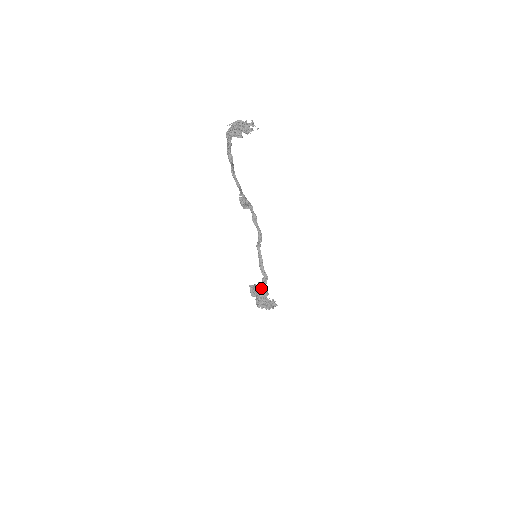
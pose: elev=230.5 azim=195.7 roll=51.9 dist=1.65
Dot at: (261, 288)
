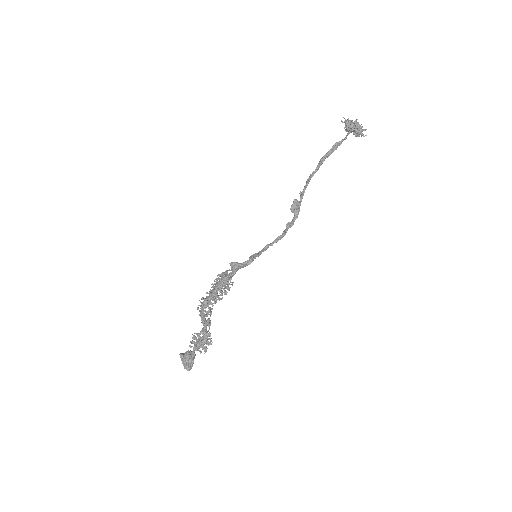
Dot at: (234, 264)
